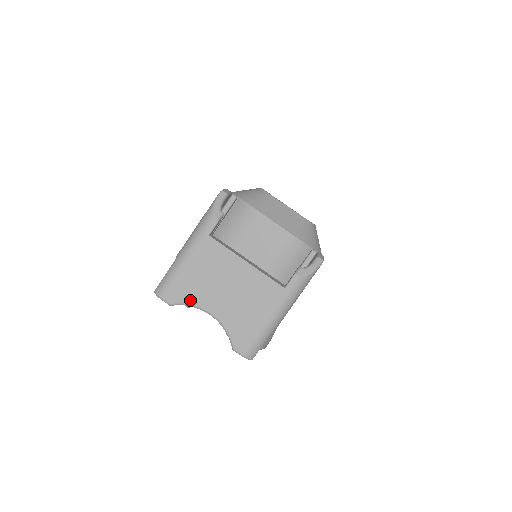
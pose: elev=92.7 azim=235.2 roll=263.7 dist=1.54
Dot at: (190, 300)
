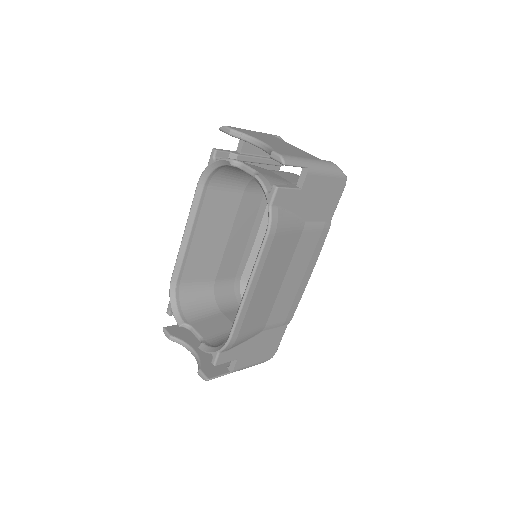
Dot at: (248, 134)
